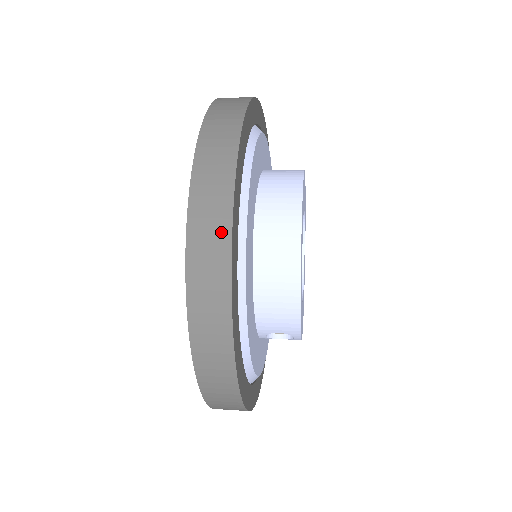
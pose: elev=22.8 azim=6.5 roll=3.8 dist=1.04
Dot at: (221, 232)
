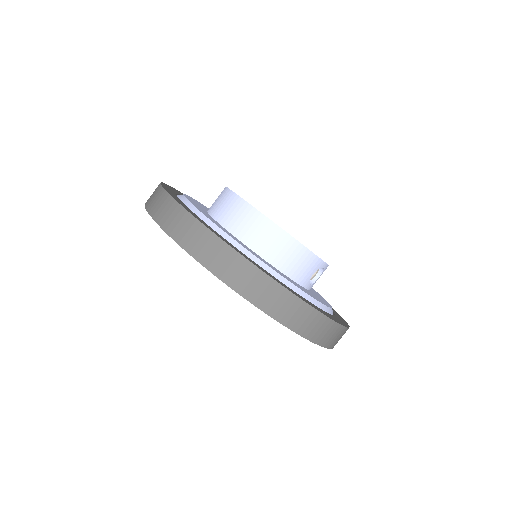
Dot at: (229, 255)
